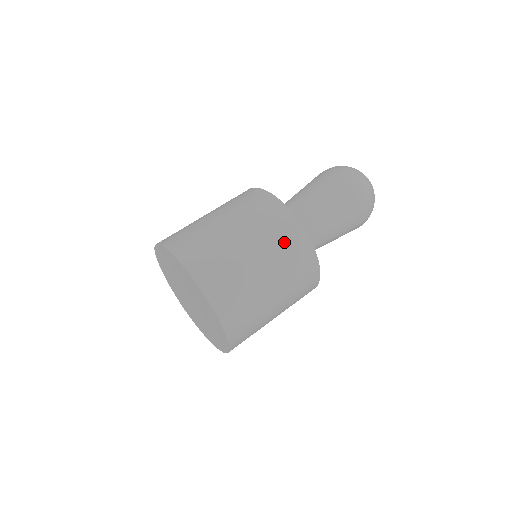
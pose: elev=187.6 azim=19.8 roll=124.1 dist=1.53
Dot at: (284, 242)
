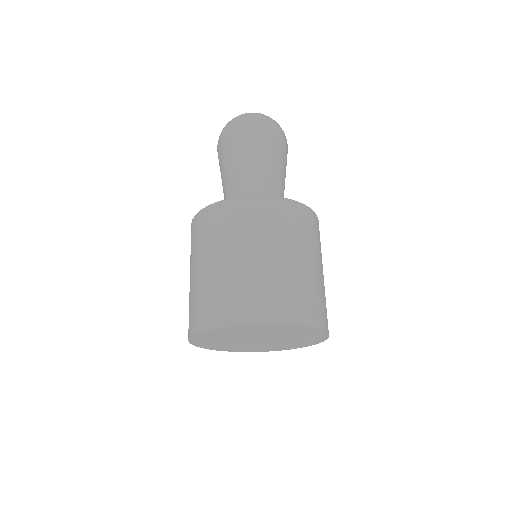
Dot at: (314, 234)
